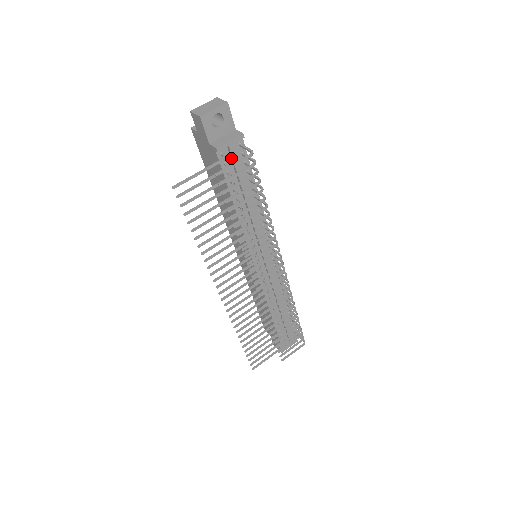
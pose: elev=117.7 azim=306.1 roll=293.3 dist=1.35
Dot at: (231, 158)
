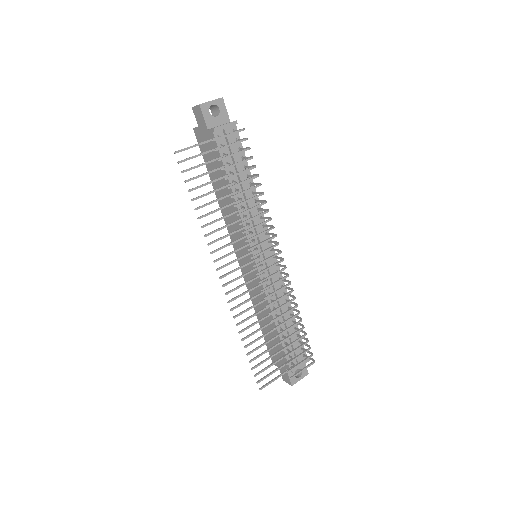
Dot at: (227, 141)
